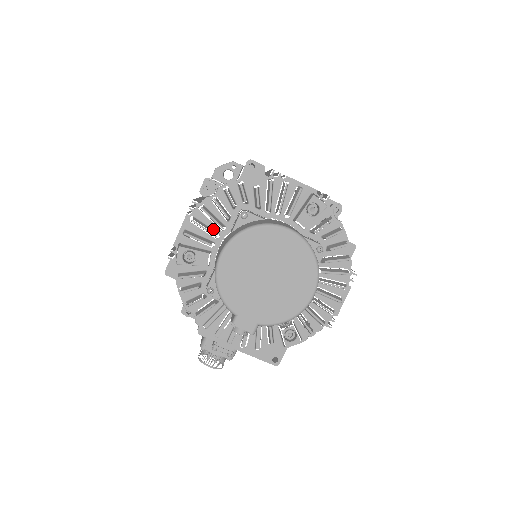
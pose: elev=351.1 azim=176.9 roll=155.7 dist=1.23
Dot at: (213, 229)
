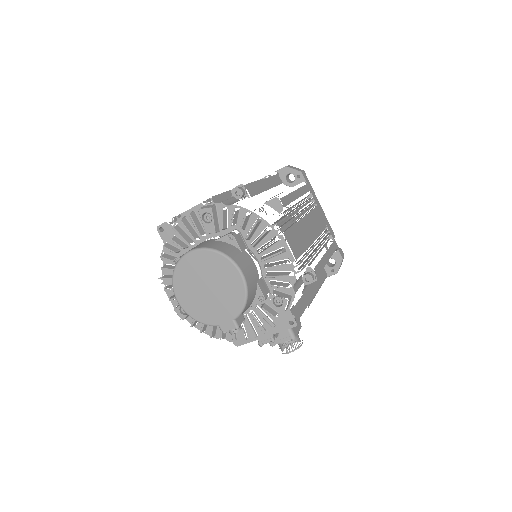
Dot at: occluded
